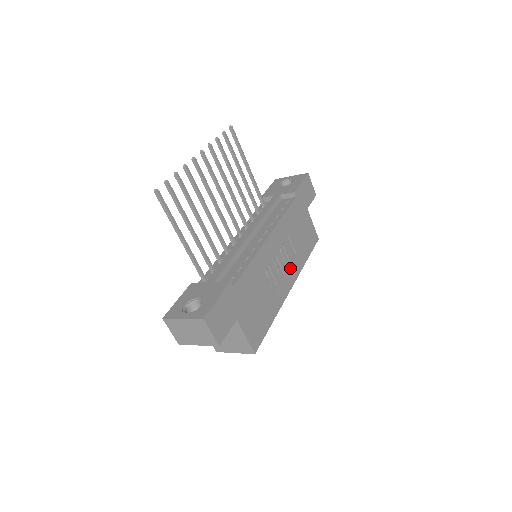
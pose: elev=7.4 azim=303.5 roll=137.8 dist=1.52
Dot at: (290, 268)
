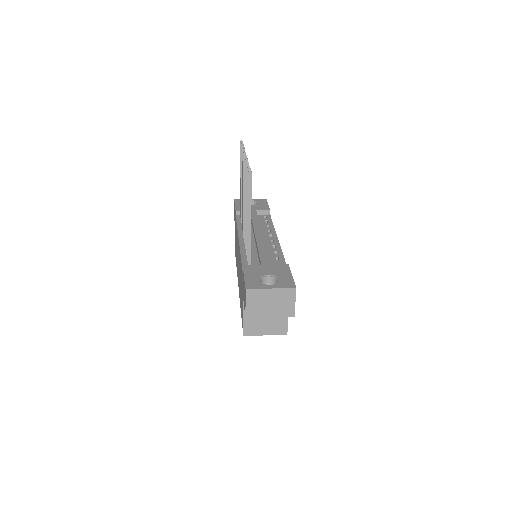
Dot at: occluded
